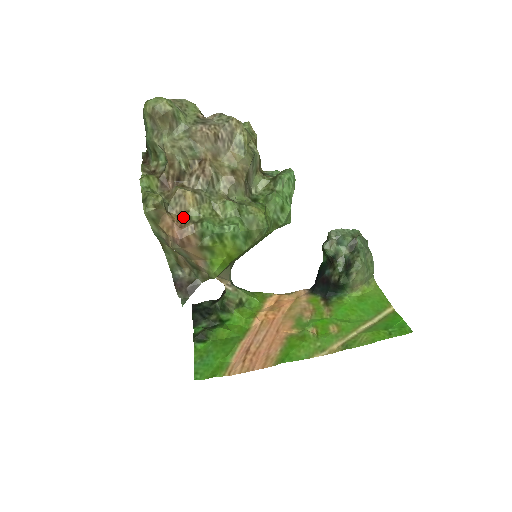
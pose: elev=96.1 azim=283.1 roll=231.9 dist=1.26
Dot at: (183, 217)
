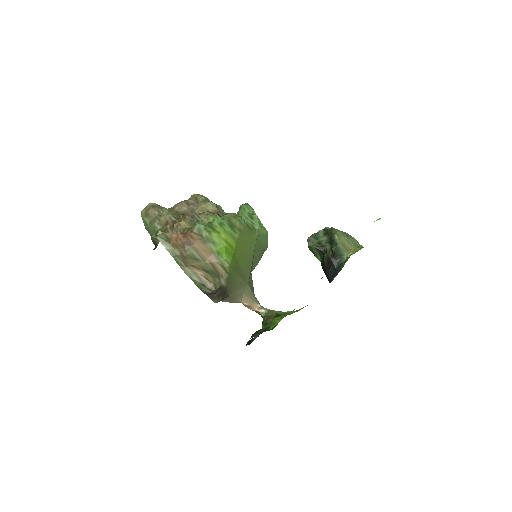
Dot at: (183, 232)
